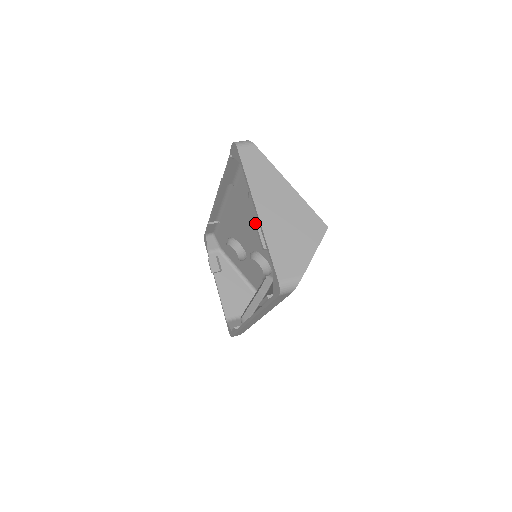
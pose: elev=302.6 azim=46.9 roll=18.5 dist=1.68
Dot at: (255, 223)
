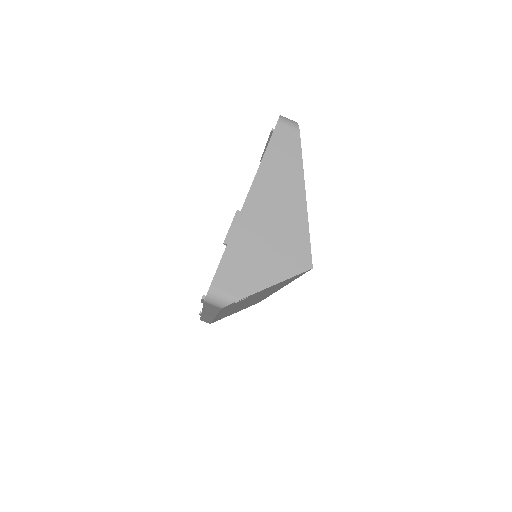
Dot at: (236, 211)
